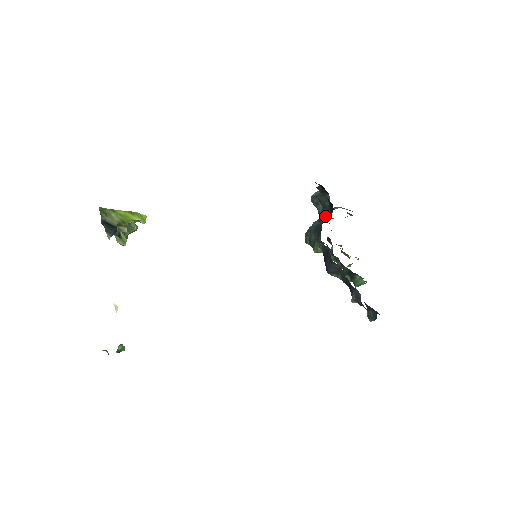
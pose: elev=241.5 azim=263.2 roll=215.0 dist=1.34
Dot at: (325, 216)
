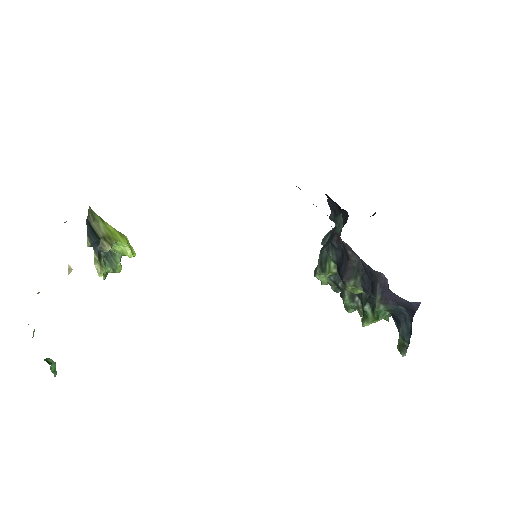
Dot at: occluded
